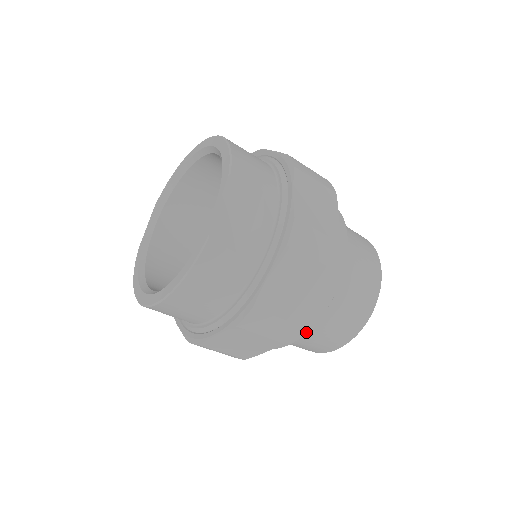
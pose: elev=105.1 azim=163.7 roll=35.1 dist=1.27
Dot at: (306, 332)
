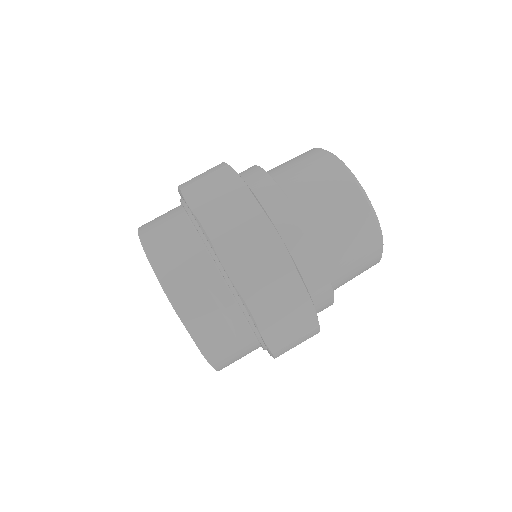
Dot at: (332, 303)
